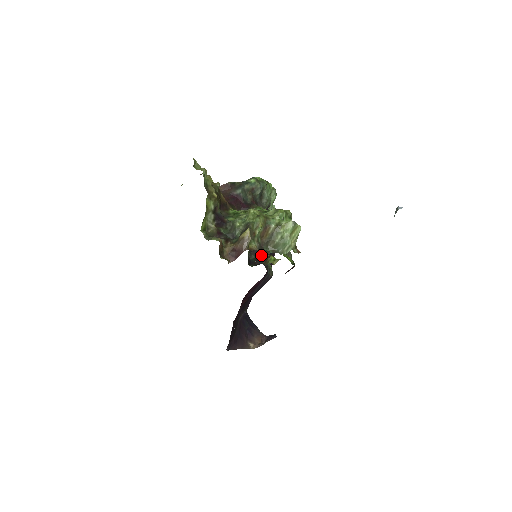
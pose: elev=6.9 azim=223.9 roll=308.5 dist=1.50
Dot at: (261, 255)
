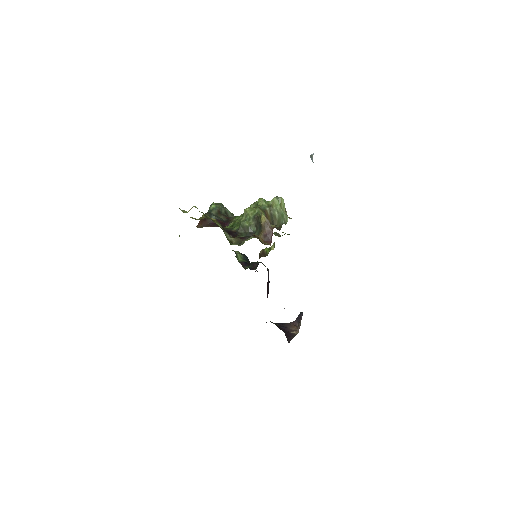
Dot at: (279, 230)
